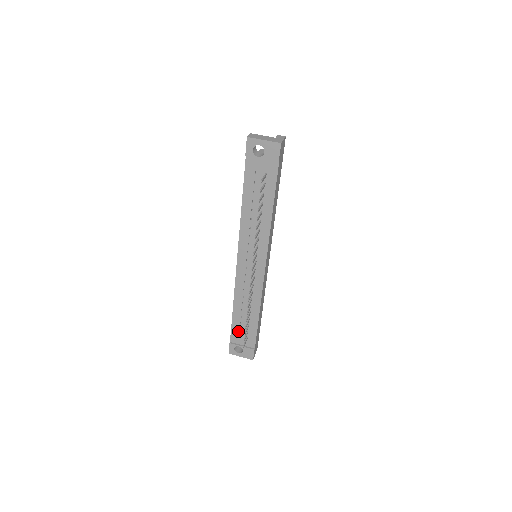
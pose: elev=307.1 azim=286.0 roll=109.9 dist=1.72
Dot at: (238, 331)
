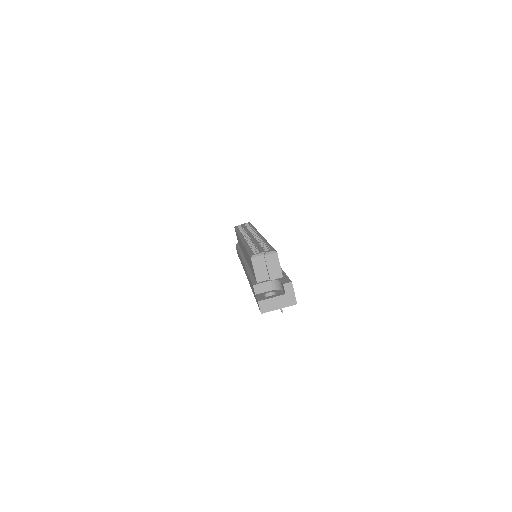
Dot at: occluded
